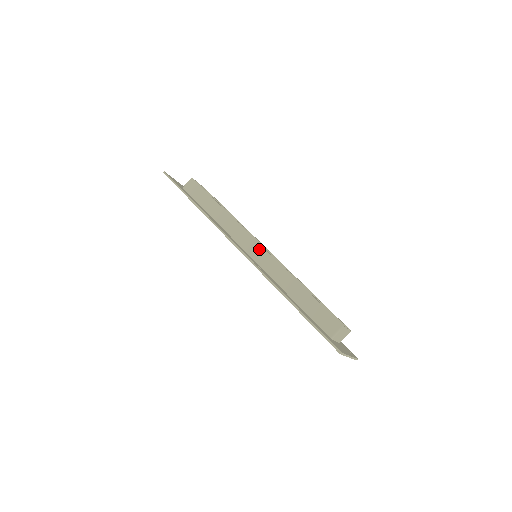
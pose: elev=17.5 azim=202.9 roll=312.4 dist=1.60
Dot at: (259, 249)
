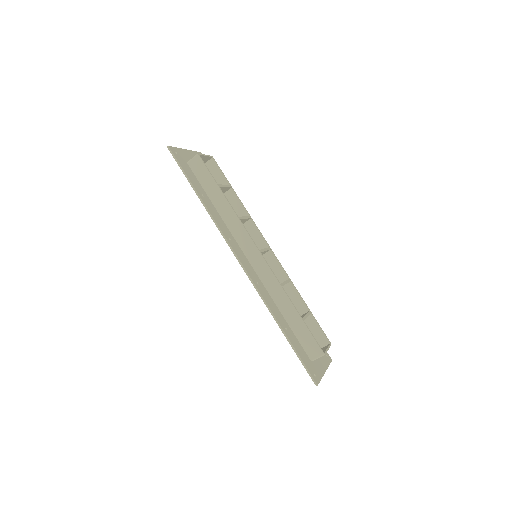
Dot at: (260, 259)
